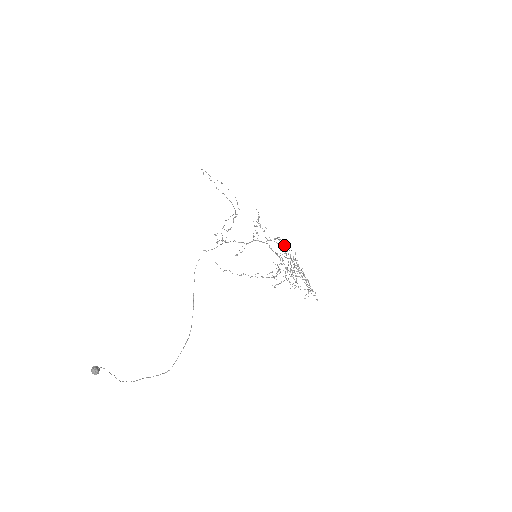
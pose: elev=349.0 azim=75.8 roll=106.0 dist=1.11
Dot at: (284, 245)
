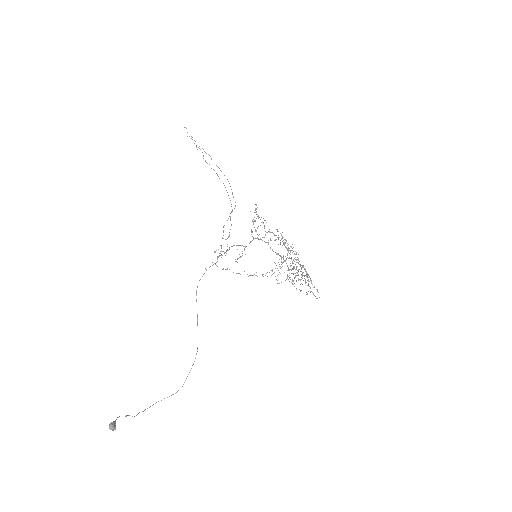
Dot at: occluded
